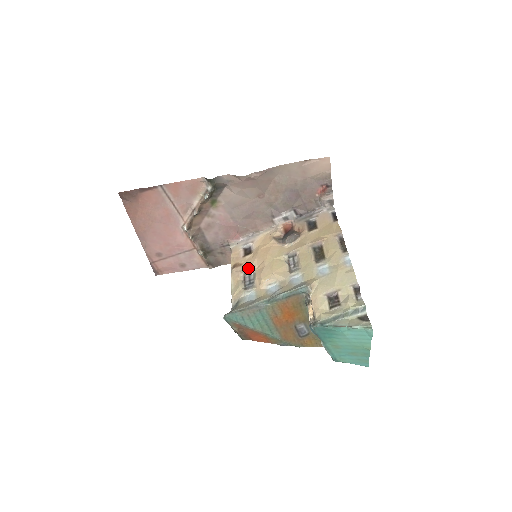
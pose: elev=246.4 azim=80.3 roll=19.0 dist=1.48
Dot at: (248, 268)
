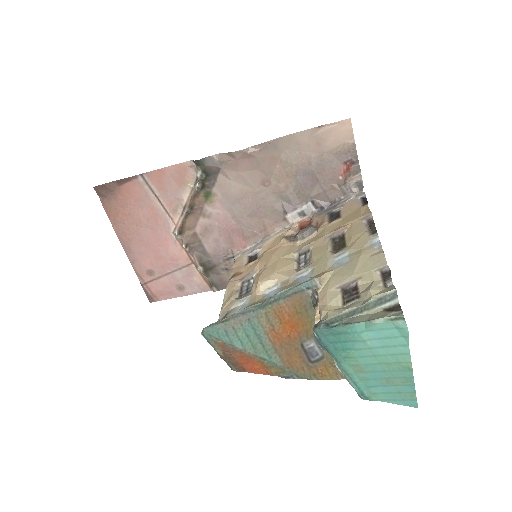
Dot at: (248, 275)
